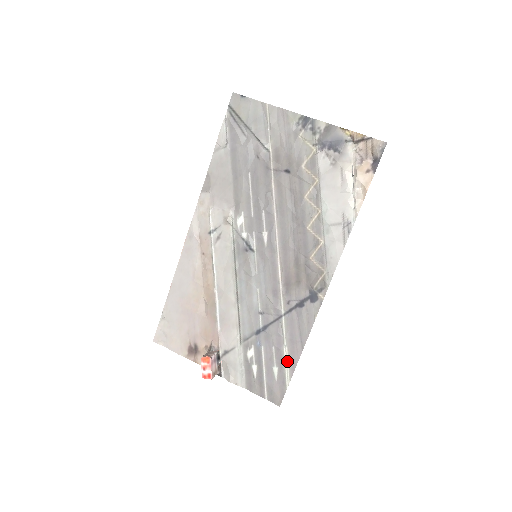
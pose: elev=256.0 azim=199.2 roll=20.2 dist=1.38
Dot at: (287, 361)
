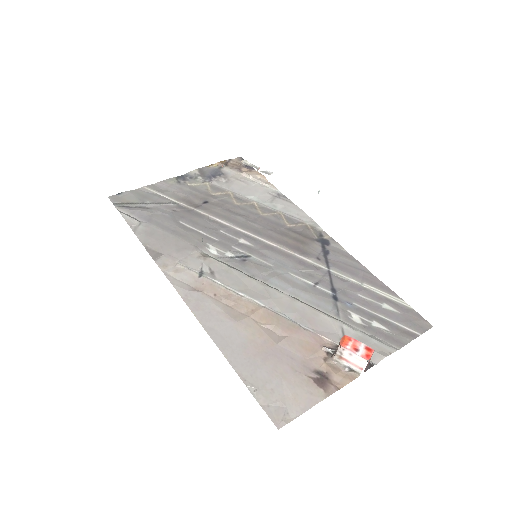
Dot at: (380, 291)
